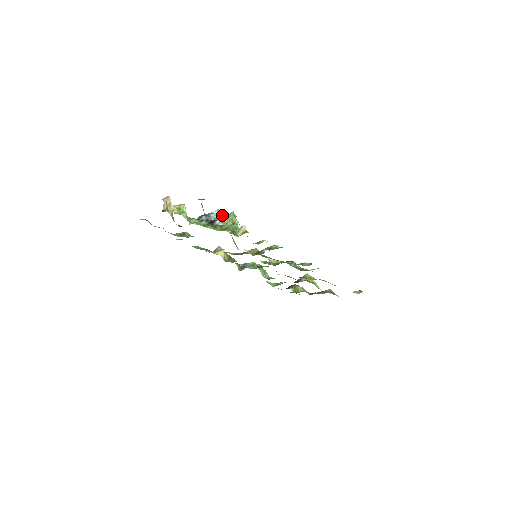
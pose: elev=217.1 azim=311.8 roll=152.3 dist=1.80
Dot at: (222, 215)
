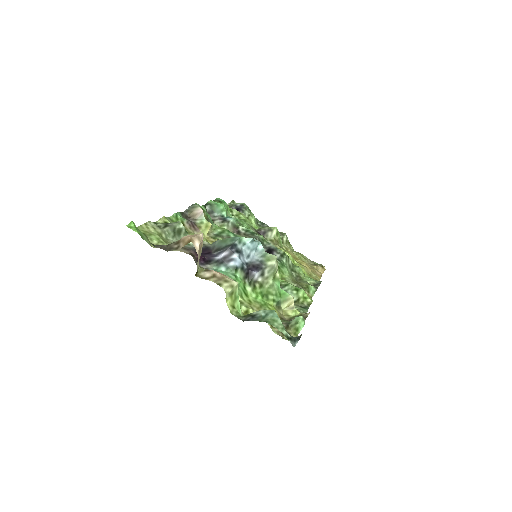
Dot at: (256, 248)
